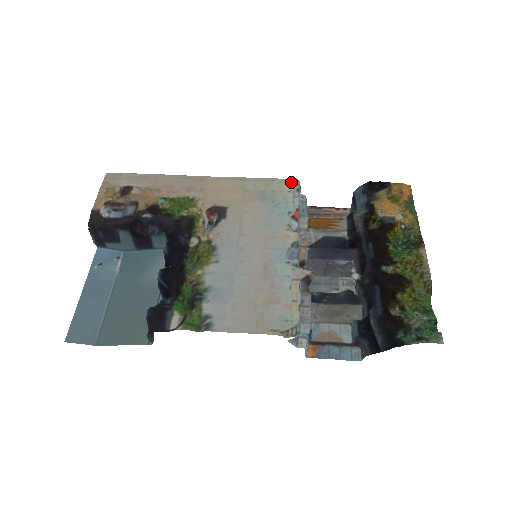
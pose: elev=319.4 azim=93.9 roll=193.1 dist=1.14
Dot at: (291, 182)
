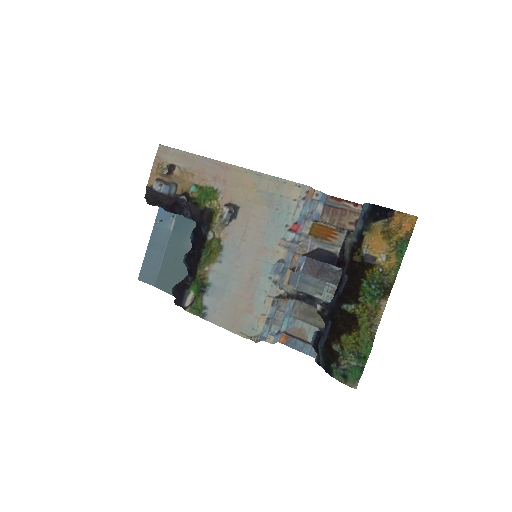
Dot at: (300, 188)
